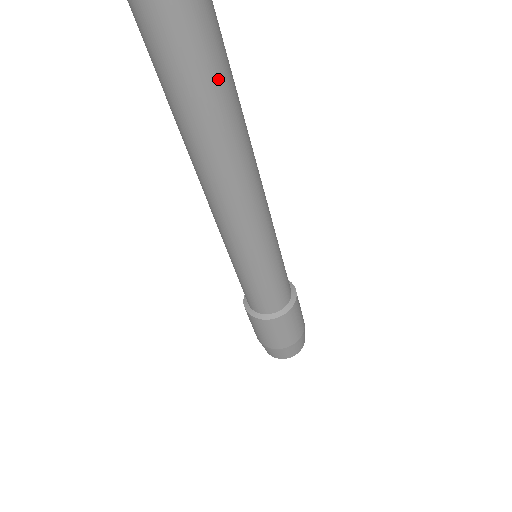
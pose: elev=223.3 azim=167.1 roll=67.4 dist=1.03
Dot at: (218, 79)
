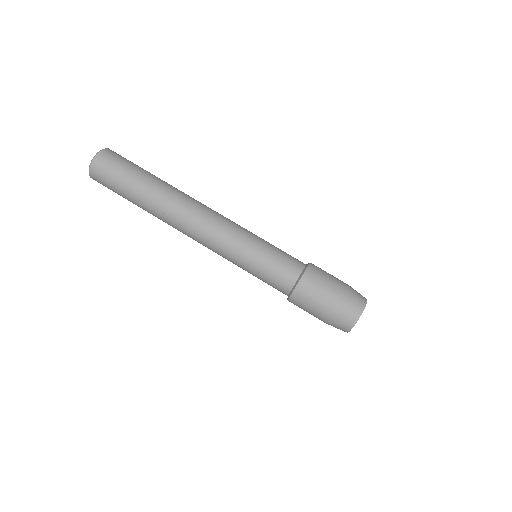
Dot at: occluded
